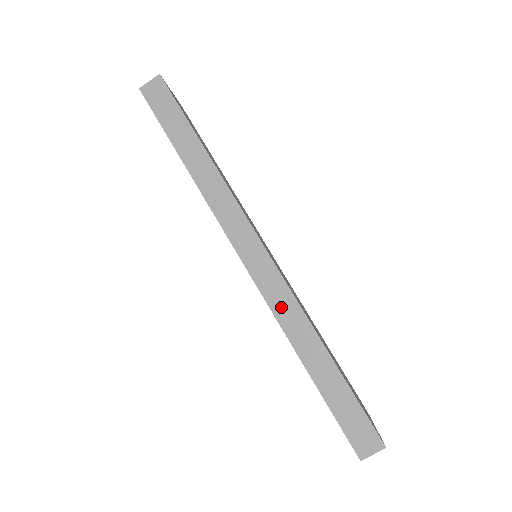
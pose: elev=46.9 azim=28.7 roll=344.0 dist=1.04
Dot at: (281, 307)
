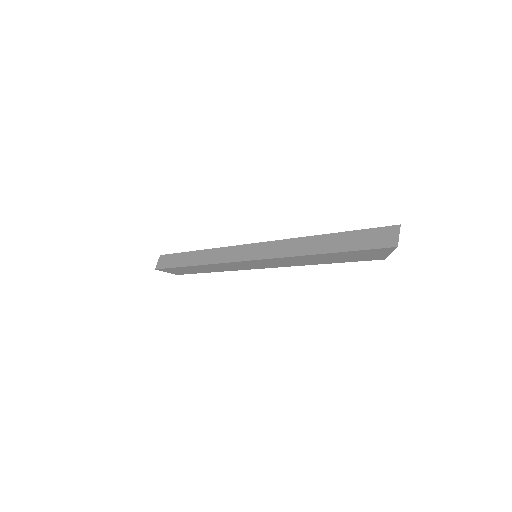
Dot at: (282, 251)
